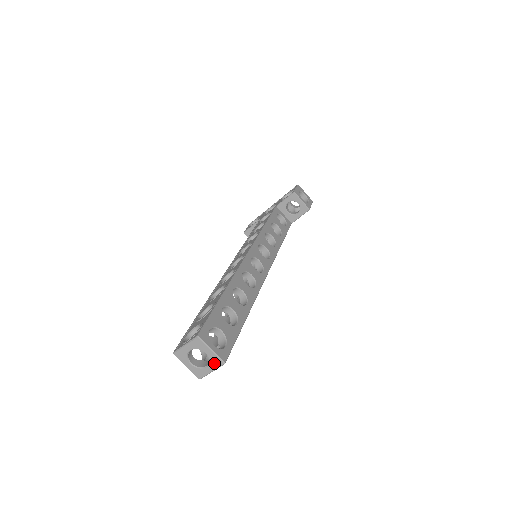
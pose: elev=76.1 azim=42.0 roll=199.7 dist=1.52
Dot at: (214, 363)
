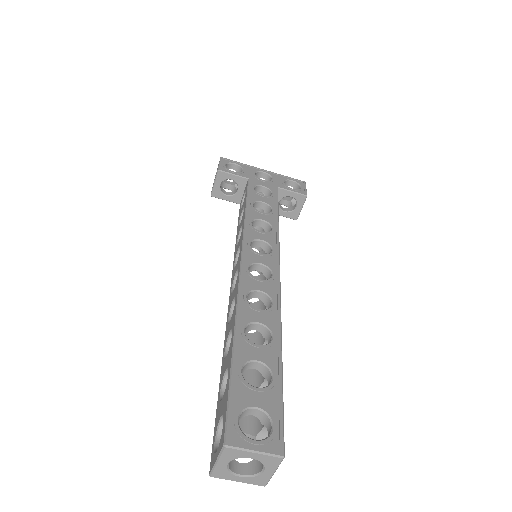
Dot at: (256, 480)
